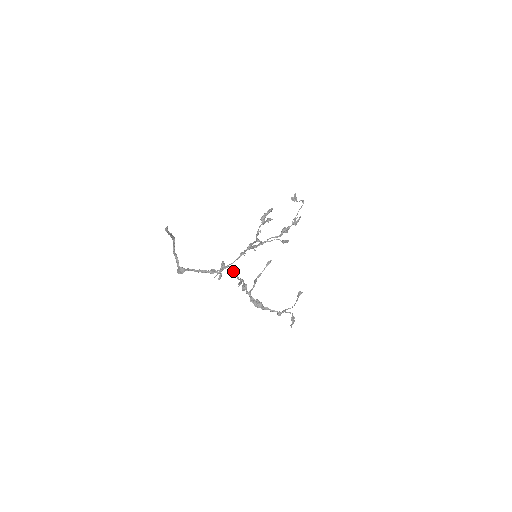
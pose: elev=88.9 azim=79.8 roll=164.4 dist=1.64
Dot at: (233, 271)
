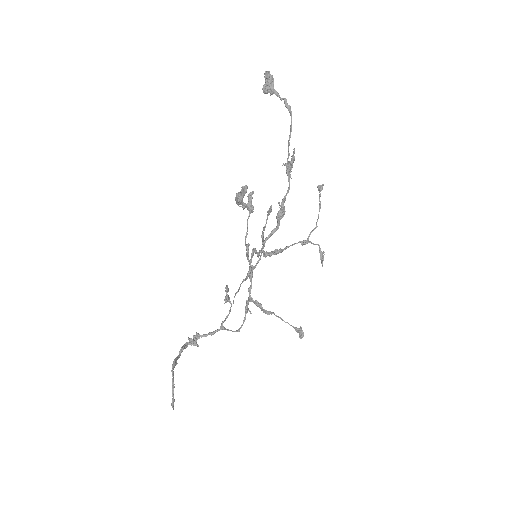
Dot at: (239, 289)
